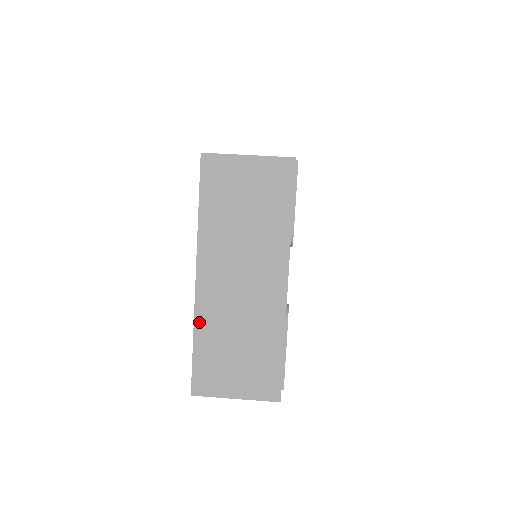
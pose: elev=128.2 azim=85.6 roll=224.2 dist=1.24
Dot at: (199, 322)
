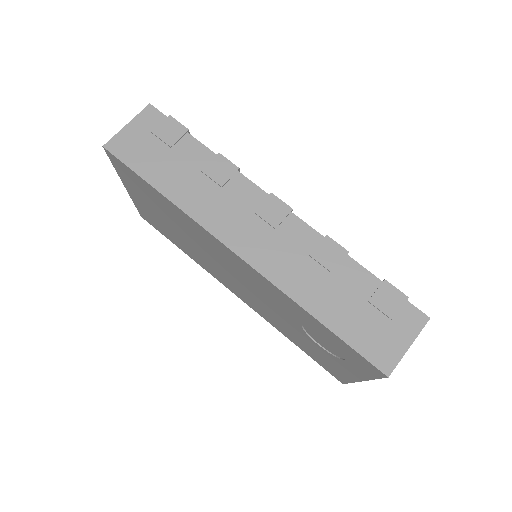
Dot at: occluded
